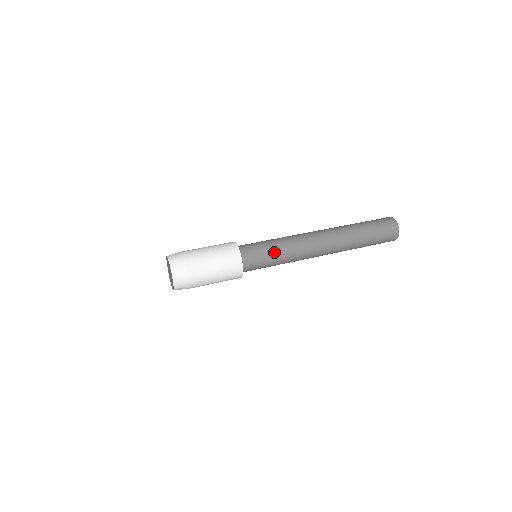
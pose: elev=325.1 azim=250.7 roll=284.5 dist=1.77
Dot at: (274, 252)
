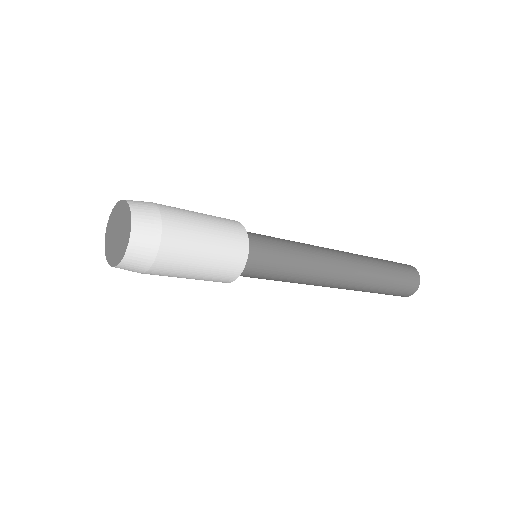
Dot at: (288, 249)
